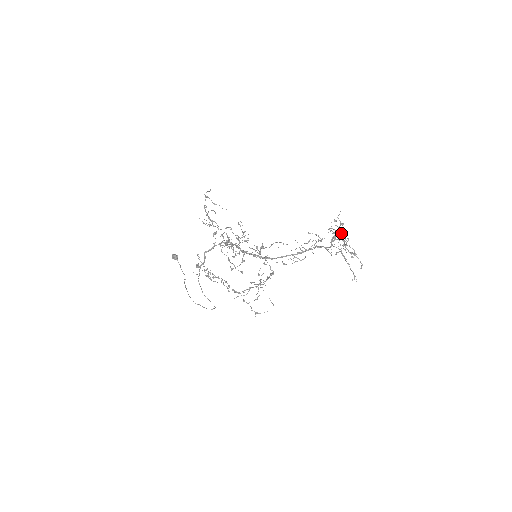
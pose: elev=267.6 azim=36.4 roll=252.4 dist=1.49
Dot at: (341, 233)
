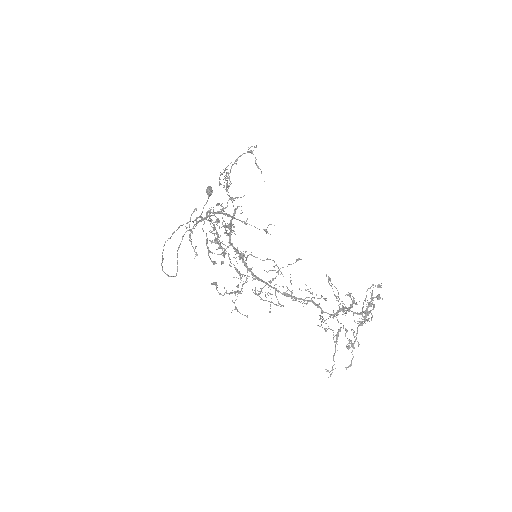
Dot at: occluded
